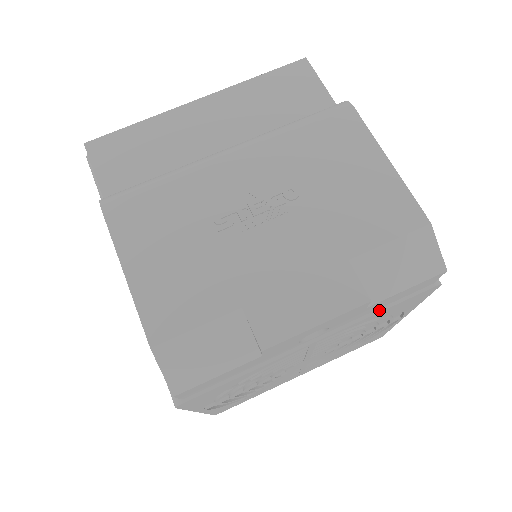
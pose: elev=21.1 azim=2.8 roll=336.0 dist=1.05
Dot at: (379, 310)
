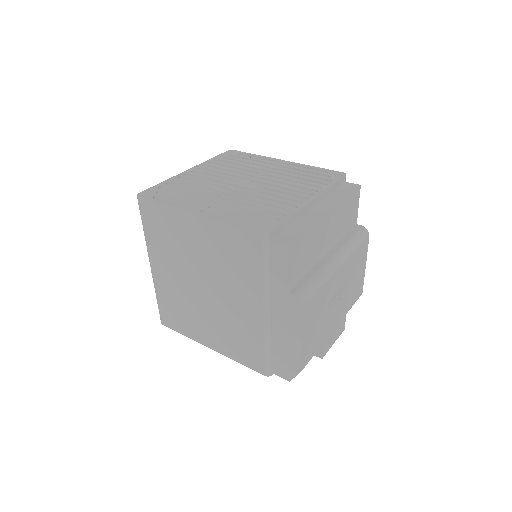
Dot at: occluded
